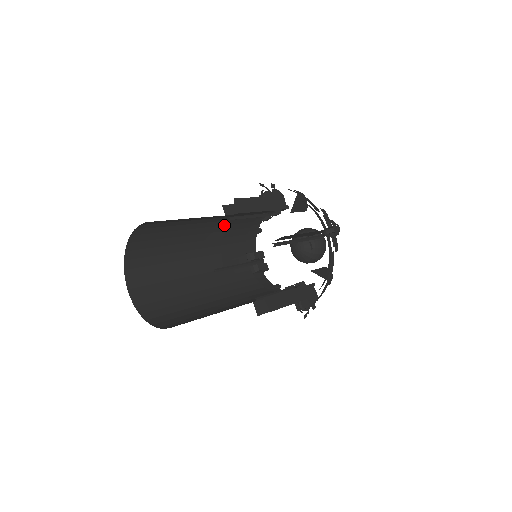
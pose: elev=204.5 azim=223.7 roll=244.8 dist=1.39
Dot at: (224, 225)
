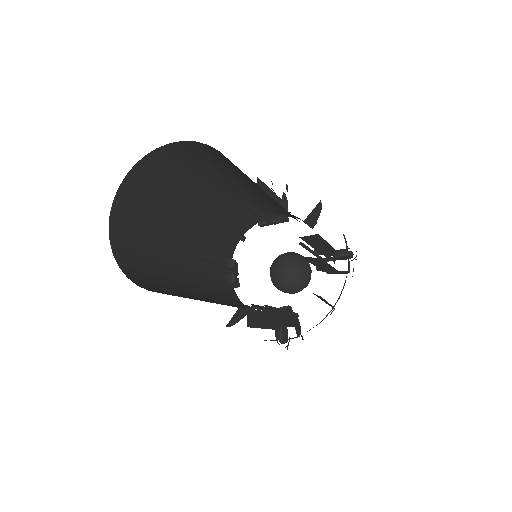
Dot at: (227, 208)
